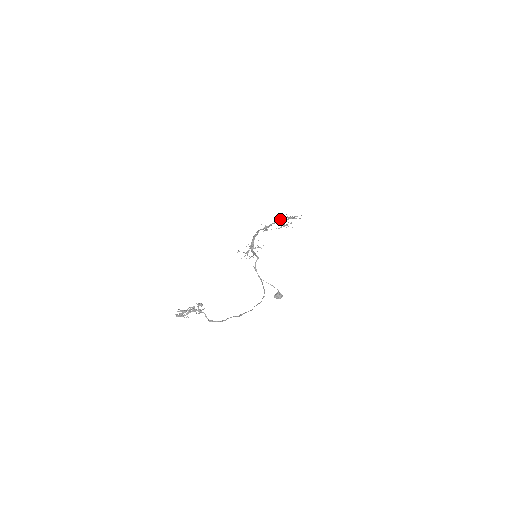
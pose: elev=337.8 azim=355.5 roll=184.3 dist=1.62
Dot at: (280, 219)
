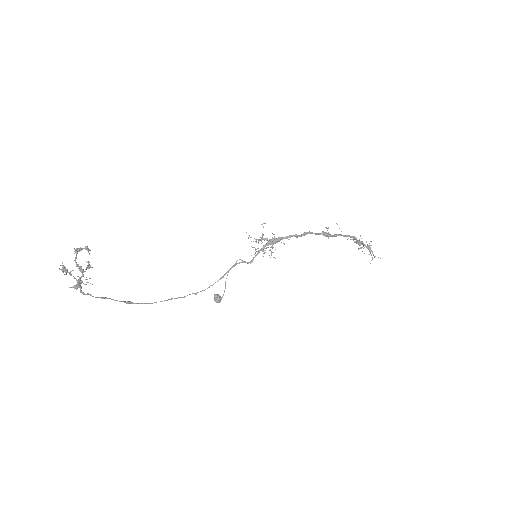
Dot at: occluded
